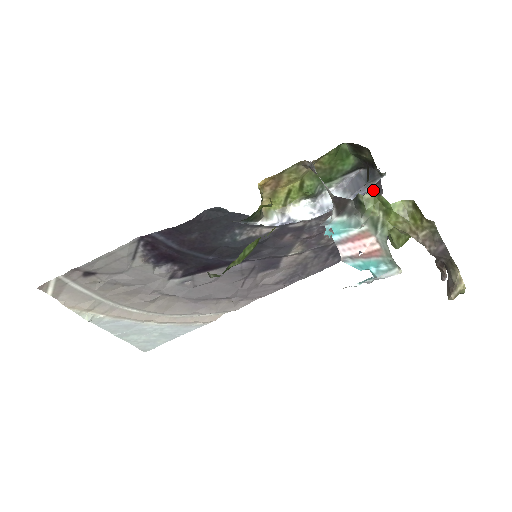
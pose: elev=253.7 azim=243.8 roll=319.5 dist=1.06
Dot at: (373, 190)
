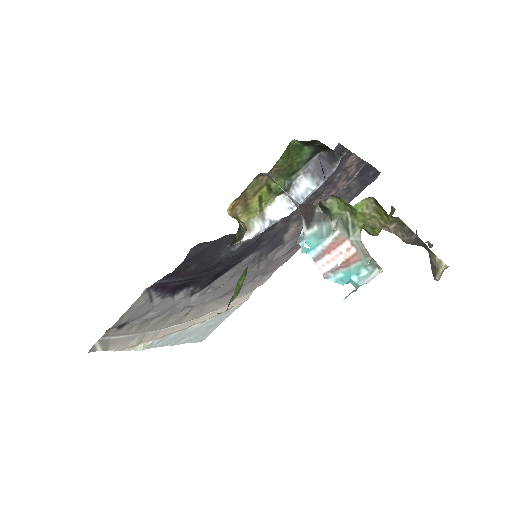
Dot at: (342, 157)
